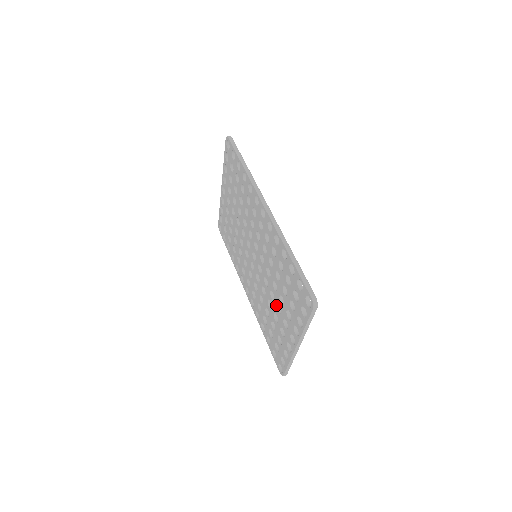
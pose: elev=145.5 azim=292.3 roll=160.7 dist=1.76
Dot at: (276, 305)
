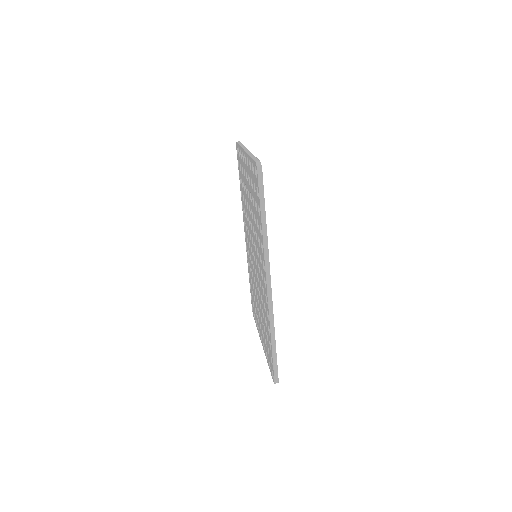
Dot at: (258, 308)
